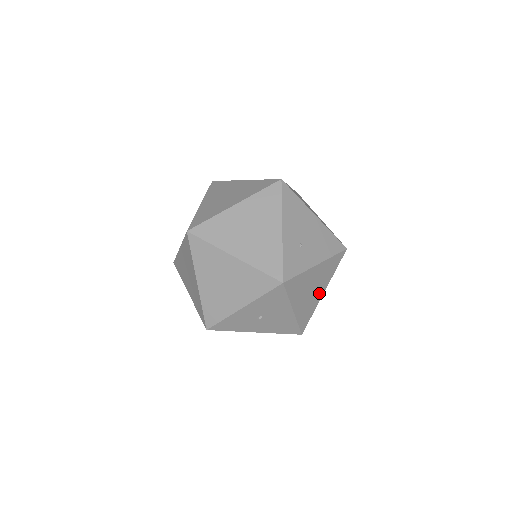
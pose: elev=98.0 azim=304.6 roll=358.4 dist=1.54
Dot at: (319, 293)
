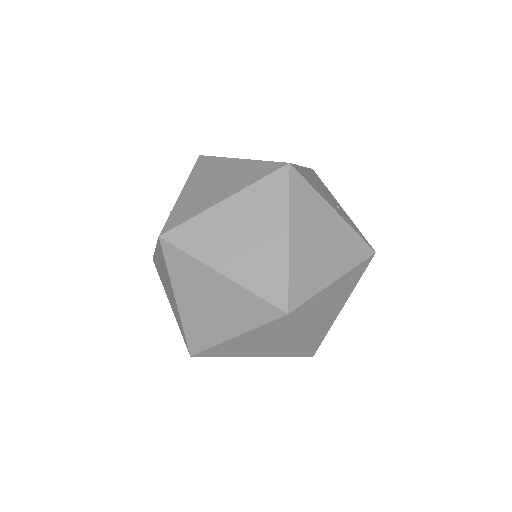
Dot at: occluded
